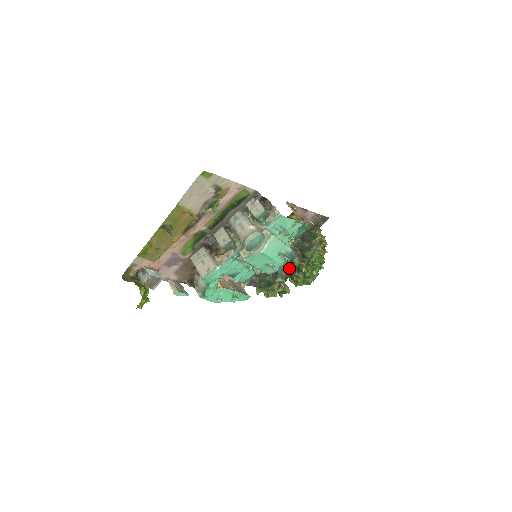
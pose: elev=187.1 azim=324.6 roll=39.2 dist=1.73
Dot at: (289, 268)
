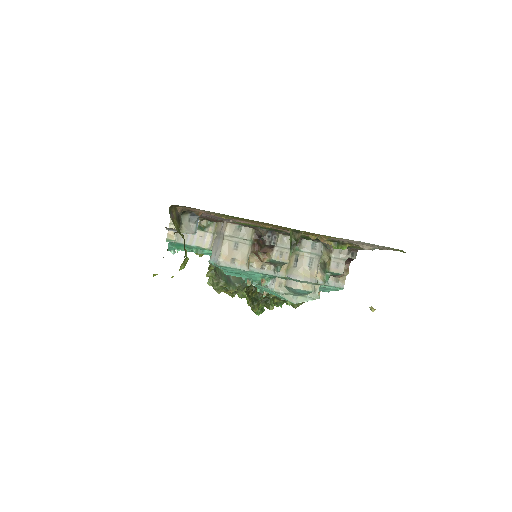
Dot at: occluded
